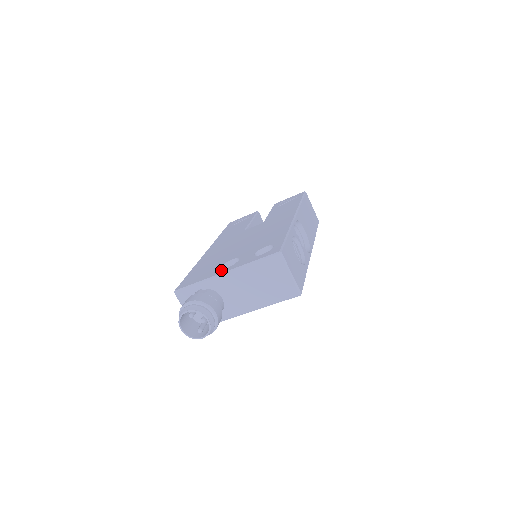
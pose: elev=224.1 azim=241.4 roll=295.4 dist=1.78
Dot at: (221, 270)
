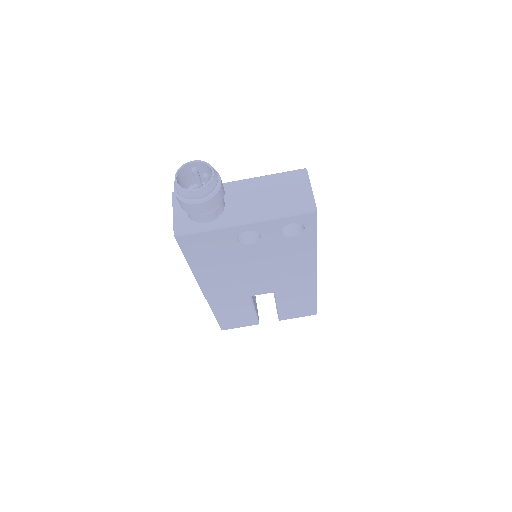
Dot at: occluded
